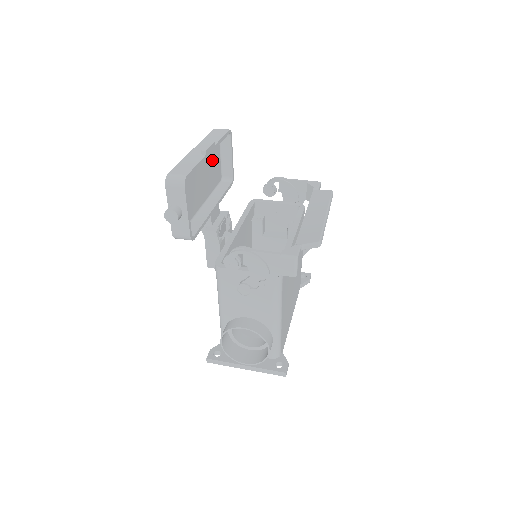
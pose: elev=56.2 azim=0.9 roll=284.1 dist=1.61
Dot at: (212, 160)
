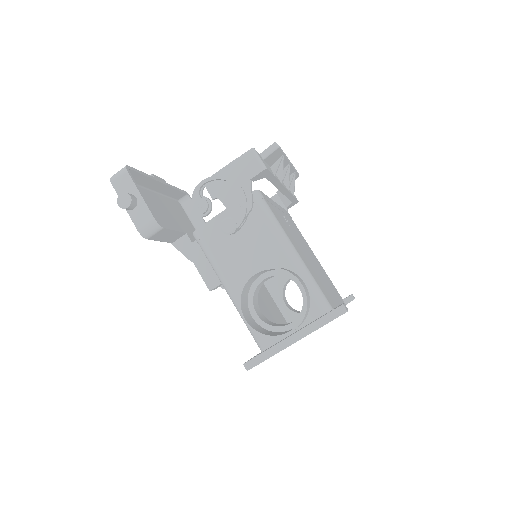
Dot at: (178, 215)
